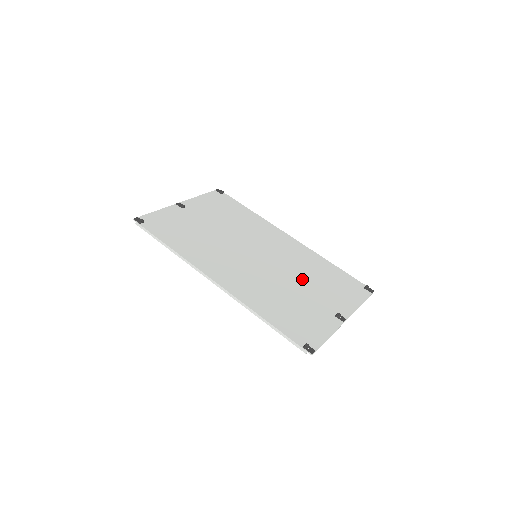
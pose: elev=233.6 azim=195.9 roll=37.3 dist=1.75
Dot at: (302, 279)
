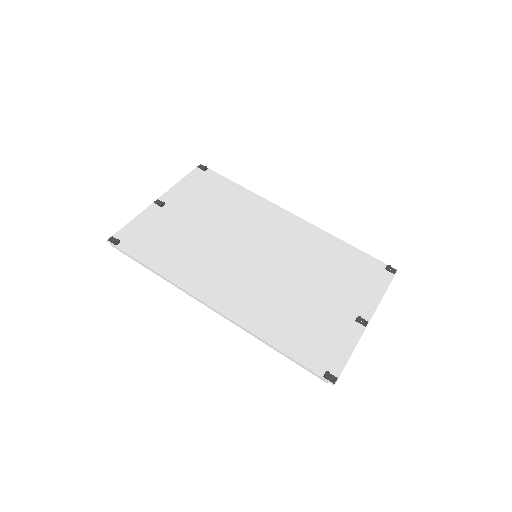
Dot at: (312, 276)
